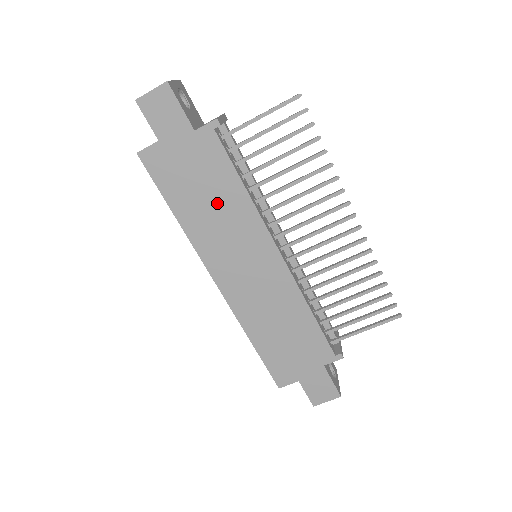
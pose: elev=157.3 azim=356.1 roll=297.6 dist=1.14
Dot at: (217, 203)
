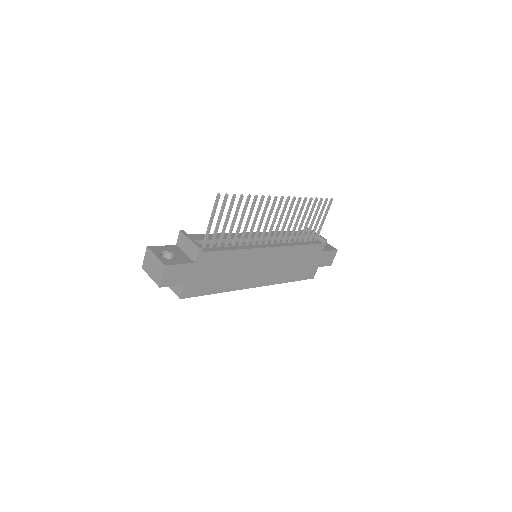
Dot at: (230, 268)
